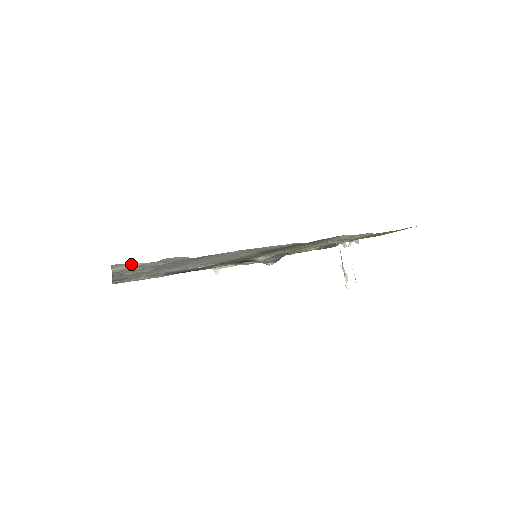
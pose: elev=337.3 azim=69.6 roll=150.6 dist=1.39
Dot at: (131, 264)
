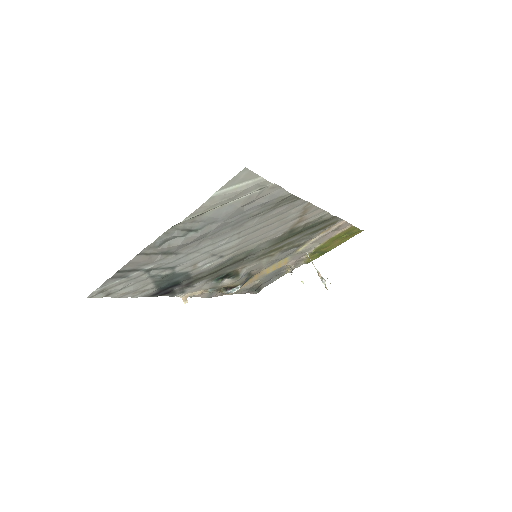
Dot at: (250, 179)
